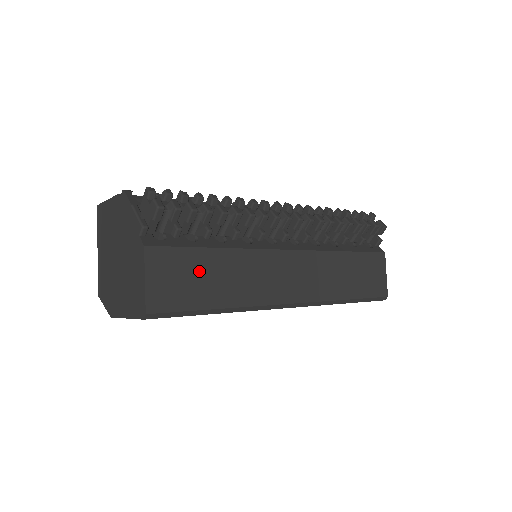
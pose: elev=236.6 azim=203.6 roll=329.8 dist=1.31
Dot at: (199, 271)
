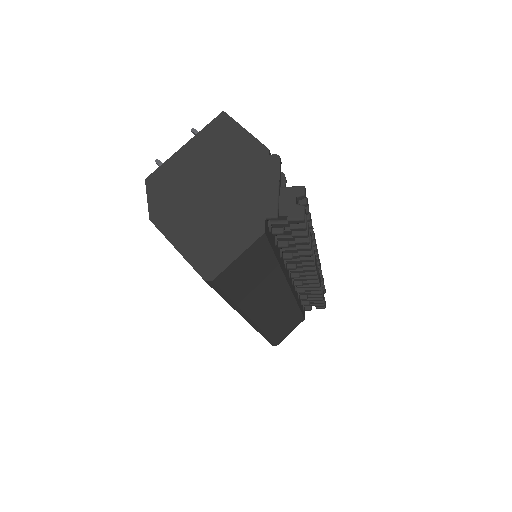
Dot at: (258, 271)
